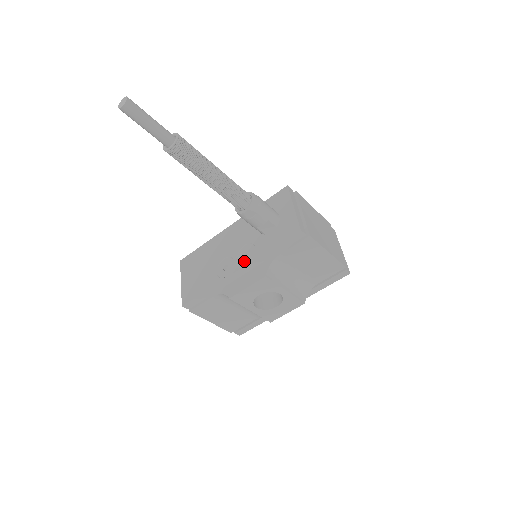
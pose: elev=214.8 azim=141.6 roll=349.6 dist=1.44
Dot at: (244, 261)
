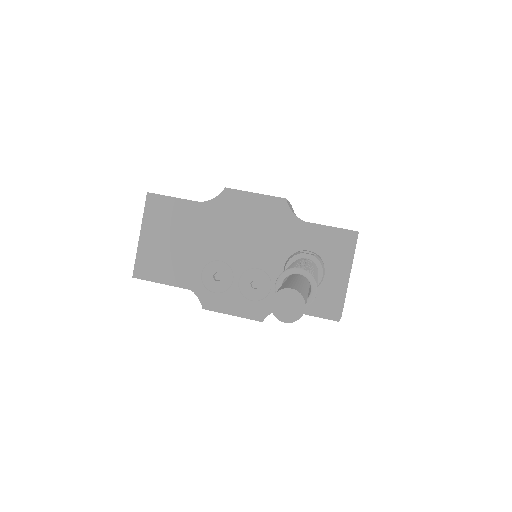
Dot at: (248, 293)
